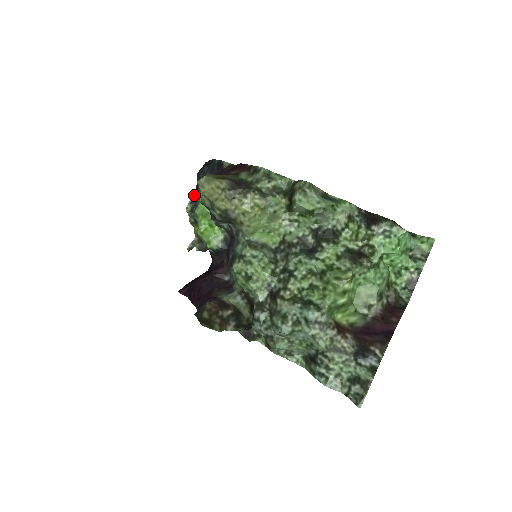
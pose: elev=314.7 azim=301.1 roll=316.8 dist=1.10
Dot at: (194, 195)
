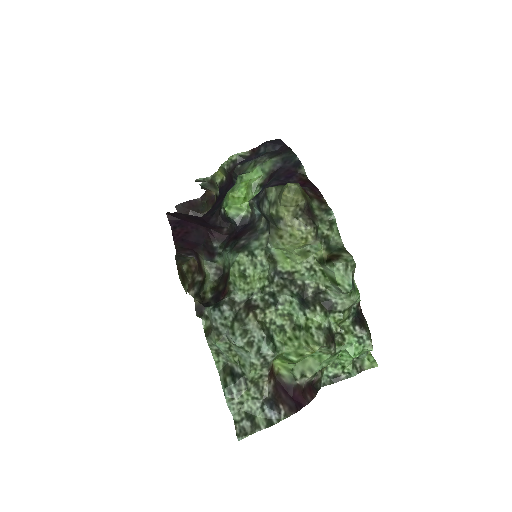
Dot at: (247, 152)
